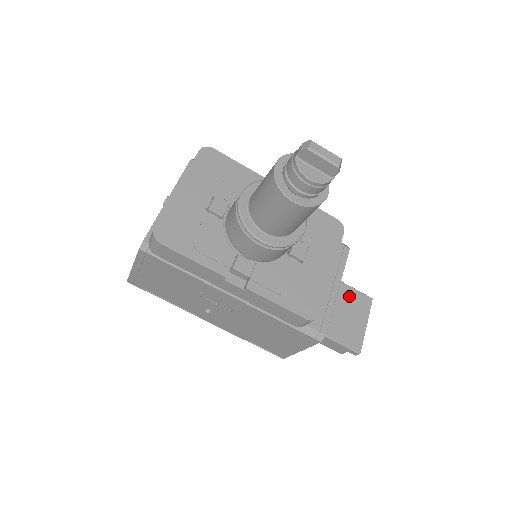
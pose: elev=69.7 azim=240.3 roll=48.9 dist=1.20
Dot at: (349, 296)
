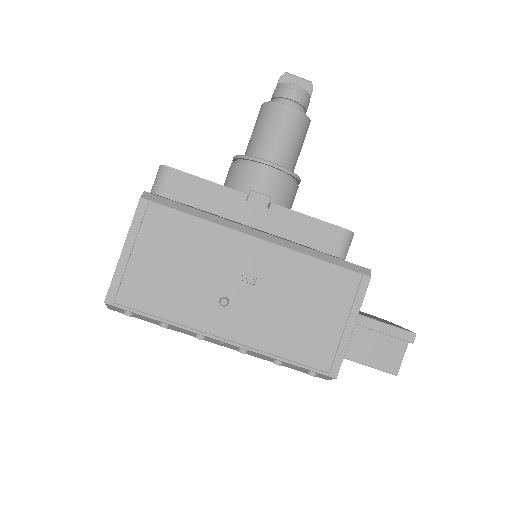
Dot at: occluded
